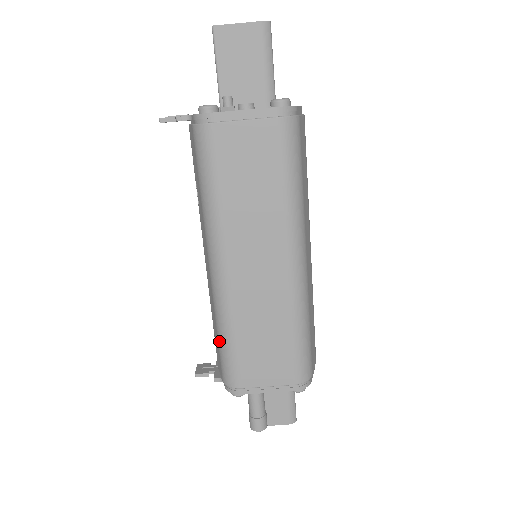
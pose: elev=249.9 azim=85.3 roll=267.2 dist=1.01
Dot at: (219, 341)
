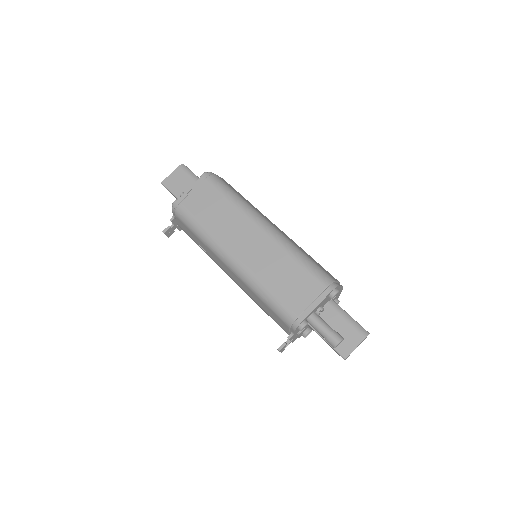
Dot at: (265, 303)
